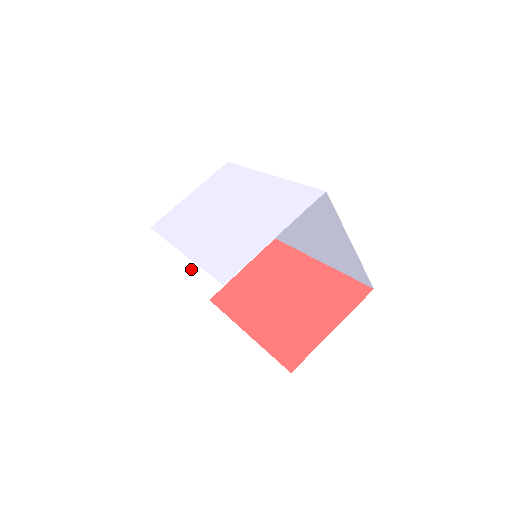
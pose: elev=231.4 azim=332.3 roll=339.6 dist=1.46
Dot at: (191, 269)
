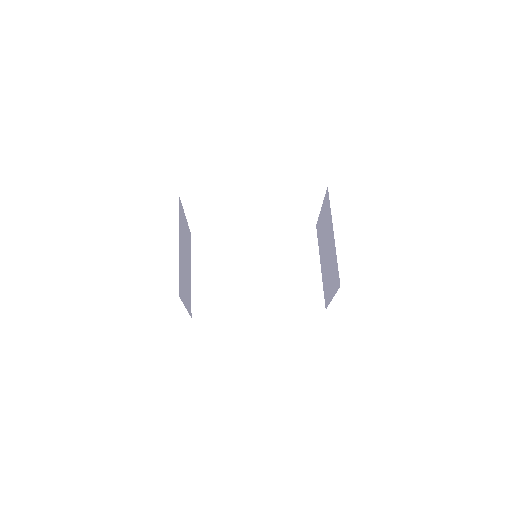
Dot at: (179, 254)
